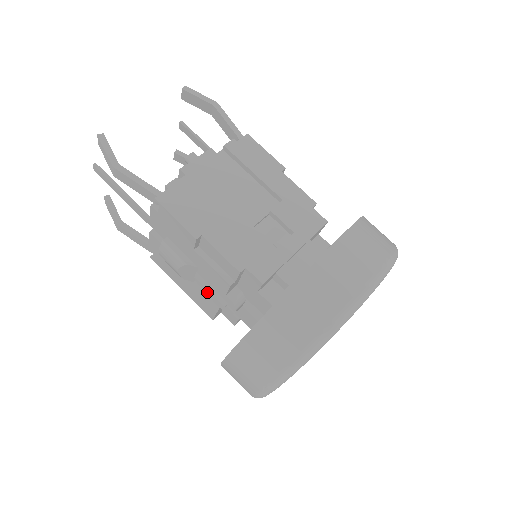
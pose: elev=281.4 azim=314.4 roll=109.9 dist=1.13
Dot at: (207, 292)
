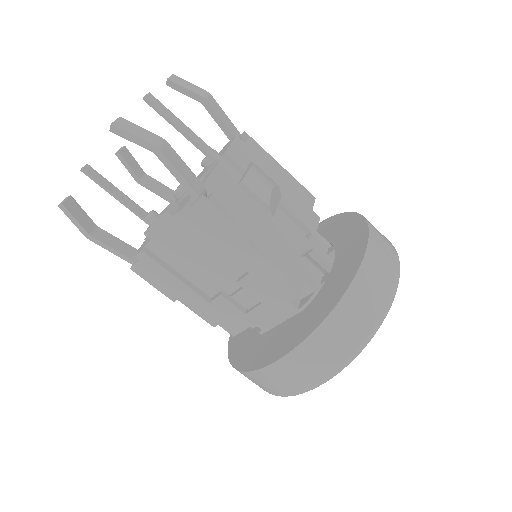
Dot at: occluded
